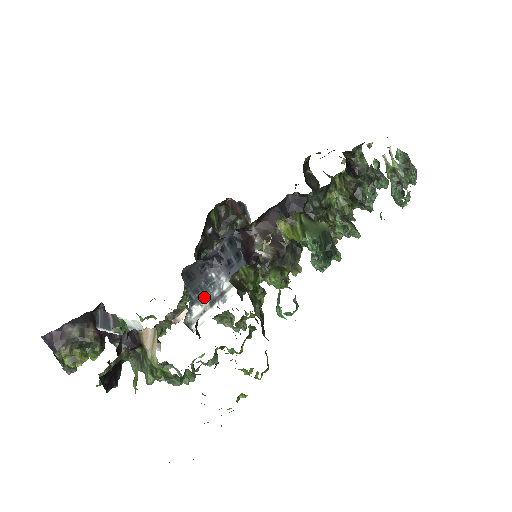
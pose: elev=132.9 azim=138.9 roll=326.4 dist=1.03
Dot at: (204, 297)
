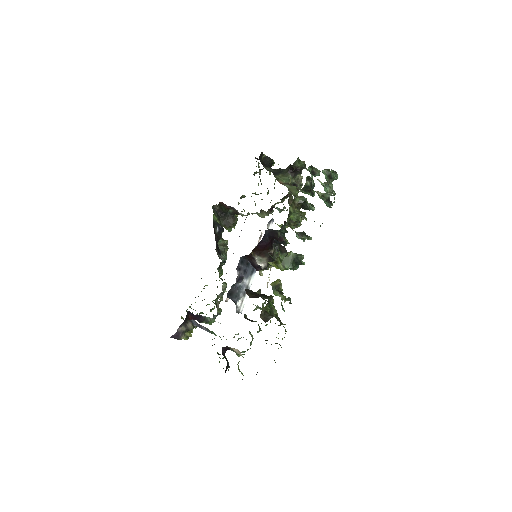
Dot at: (240, 296)
